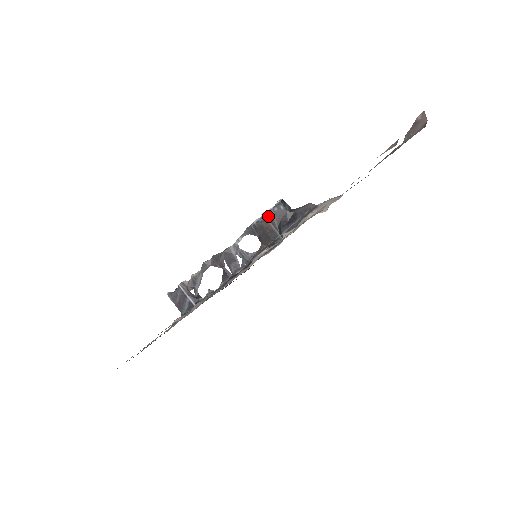
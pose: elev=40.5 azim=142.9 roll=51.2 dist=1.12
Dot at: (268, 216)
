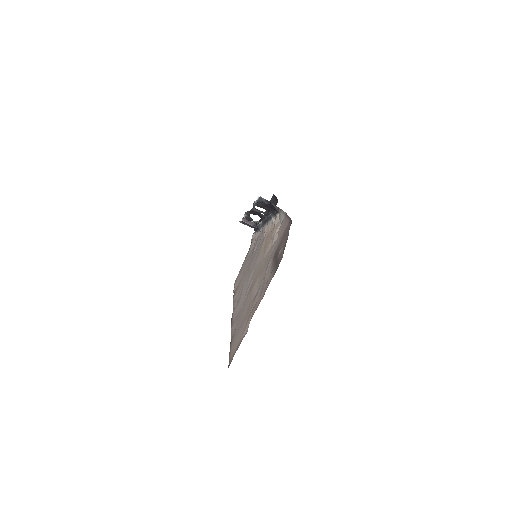
Dot at: (258, 205)
